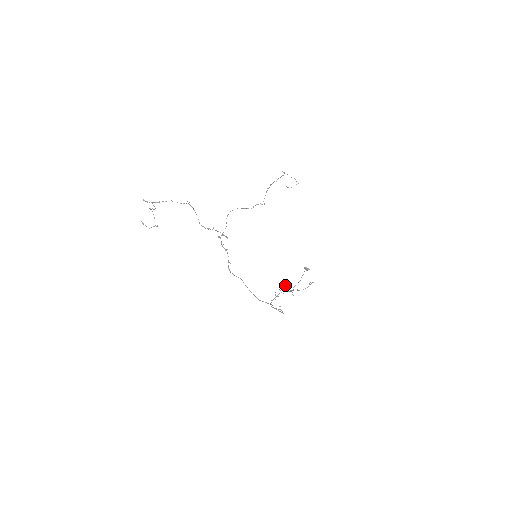
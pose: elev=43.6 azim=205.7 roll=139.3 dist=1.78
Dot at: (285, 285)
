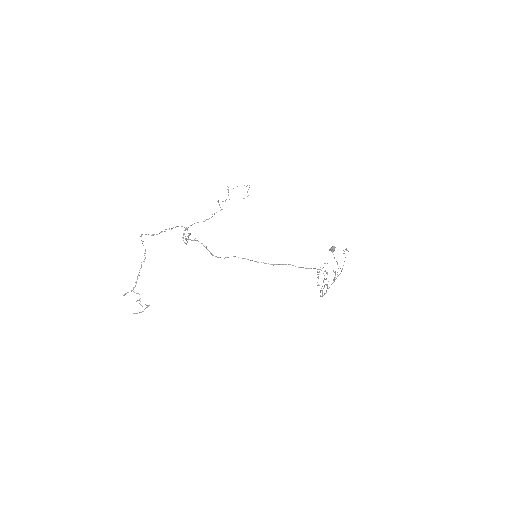
Dot at: occluded
